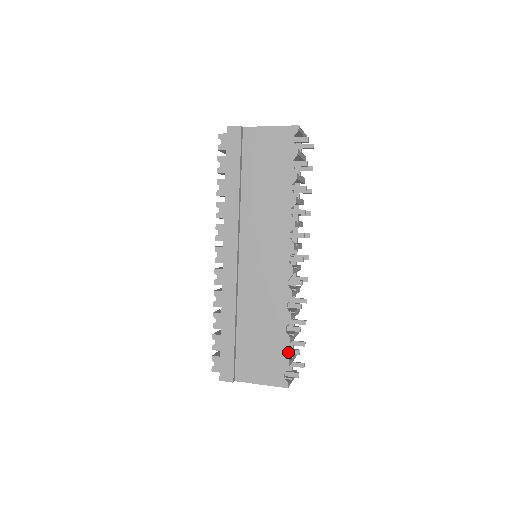
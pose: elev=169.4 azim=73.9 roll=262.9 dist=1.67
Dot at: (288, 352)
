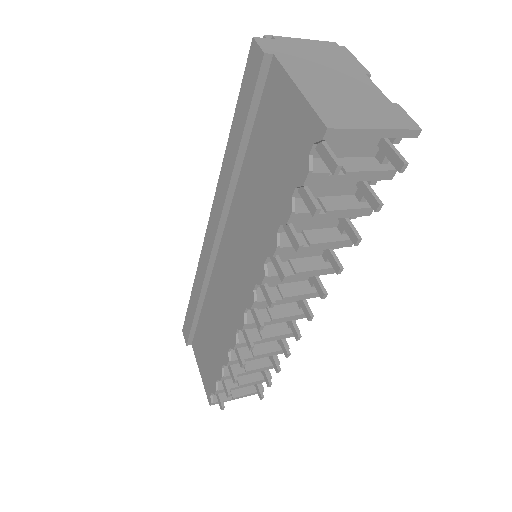
Dot at: (223, 382)
